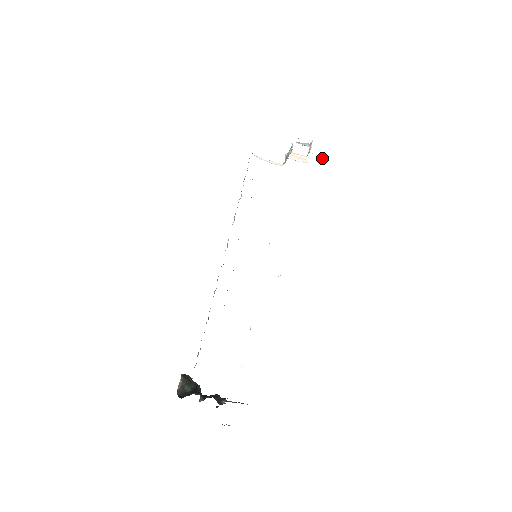
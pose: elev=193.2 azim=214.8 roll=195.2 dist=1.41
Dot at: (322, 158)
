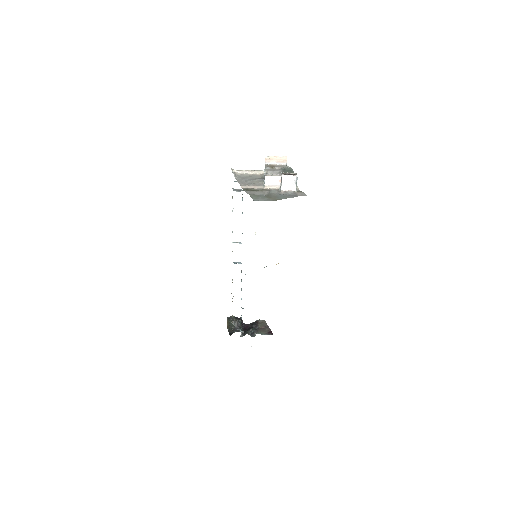
Dot at: (297, 179)
